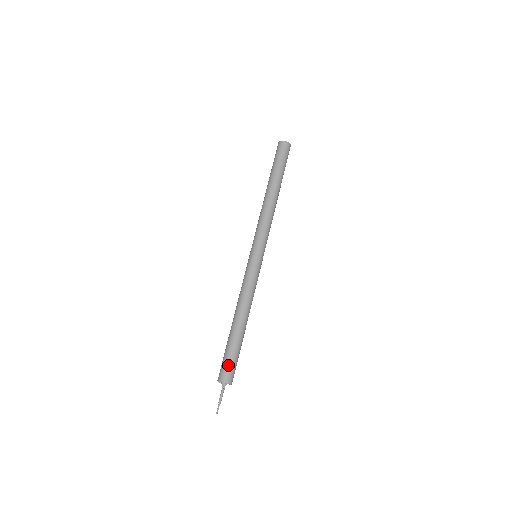
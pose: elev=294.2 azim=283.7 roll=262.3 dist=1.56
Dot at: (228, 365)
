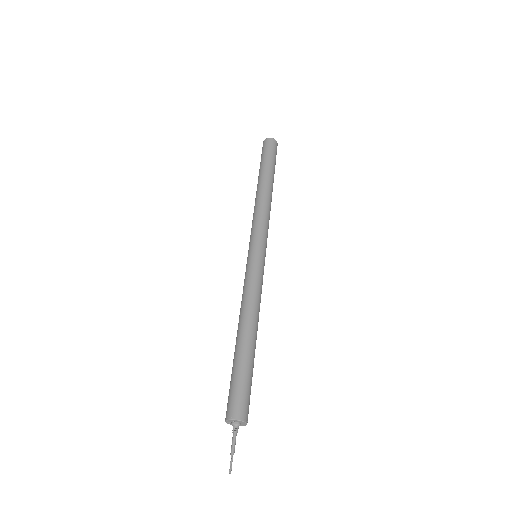
Dot at: (239, 393)
